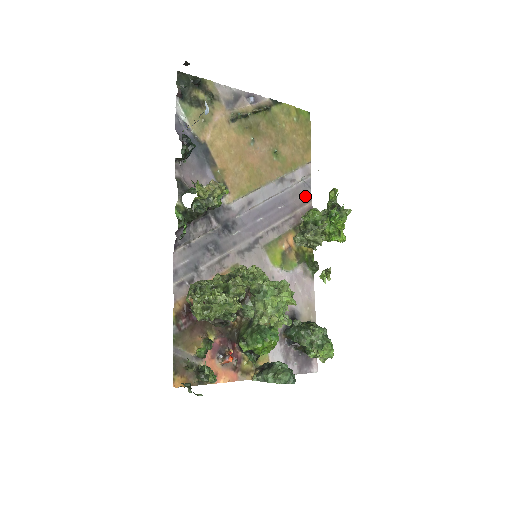
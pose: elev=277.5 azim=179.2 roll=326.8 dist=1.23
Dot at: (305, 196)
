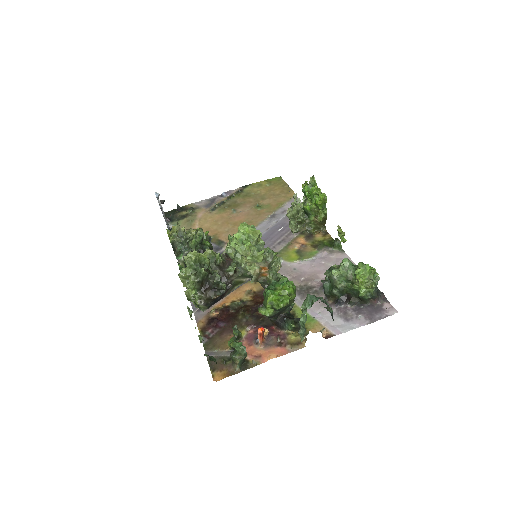
Dot at: occluded
